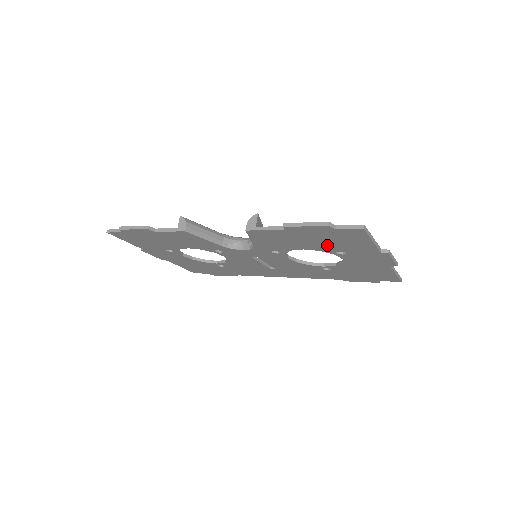
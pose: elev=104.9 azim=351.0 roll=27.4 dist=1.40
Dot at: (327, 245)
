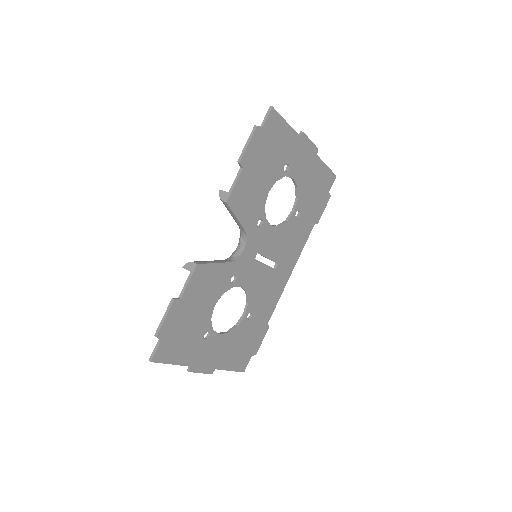
Dot at: (274, 164)
